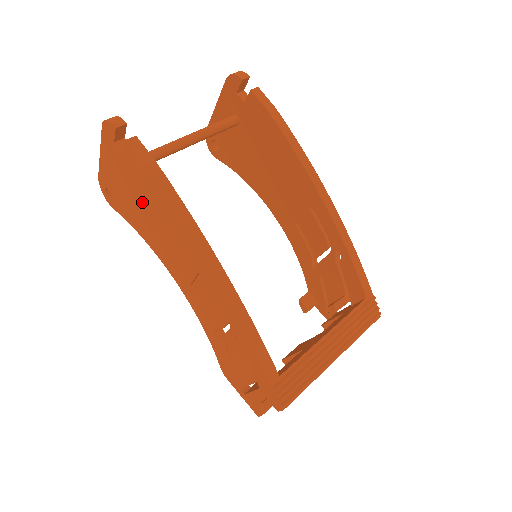
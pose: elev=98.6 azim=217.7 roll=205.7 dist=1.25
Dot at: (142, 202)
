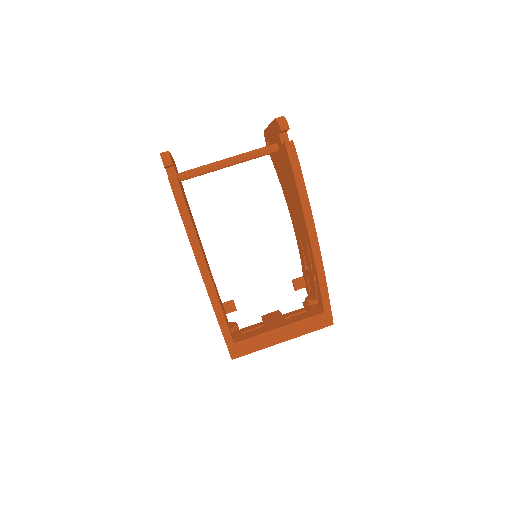
Dot at: occluded
